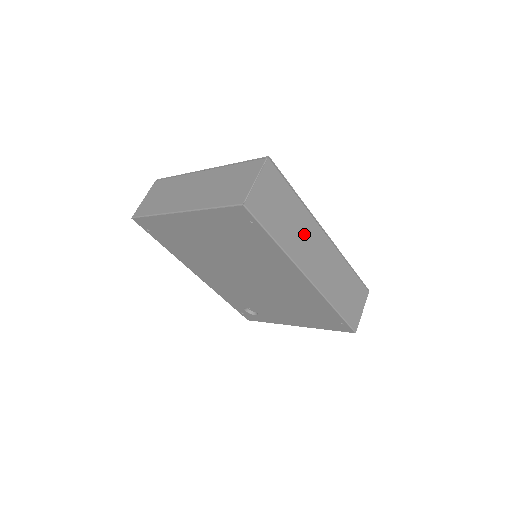
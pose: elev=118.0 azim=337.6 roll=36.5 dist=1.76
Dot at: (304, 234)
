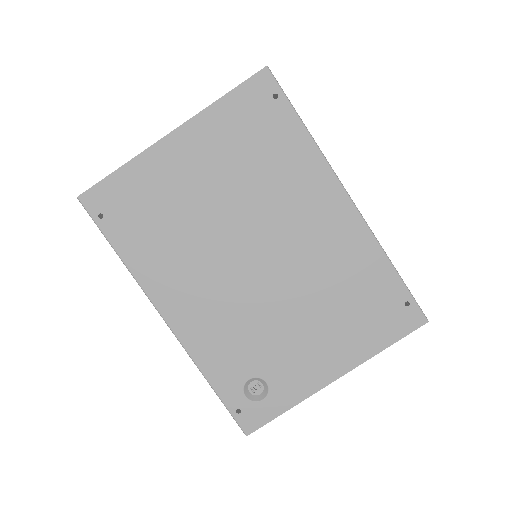
Dot at: occluded
